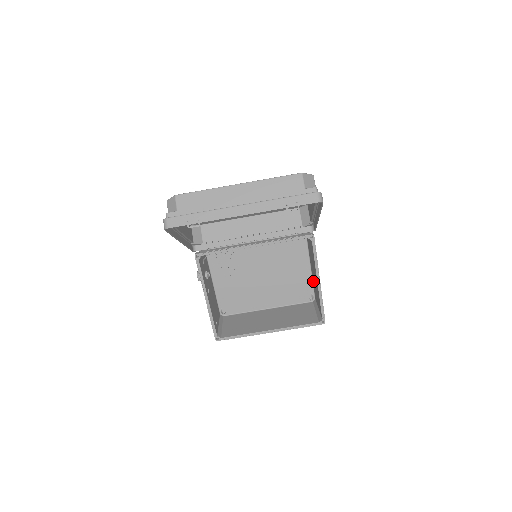
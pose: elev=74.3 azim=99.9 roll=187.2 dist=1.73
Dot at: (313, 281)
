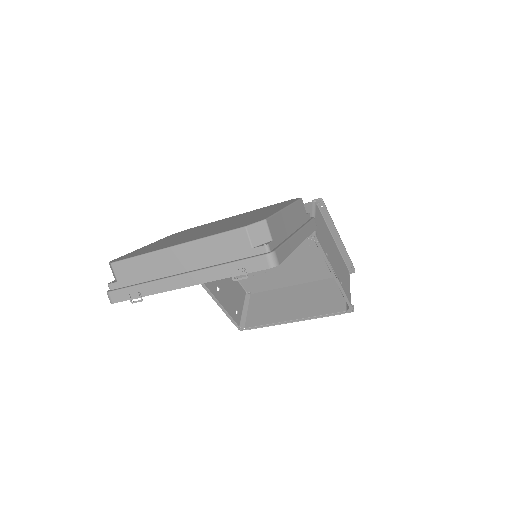
Dot at: (339, 258)
